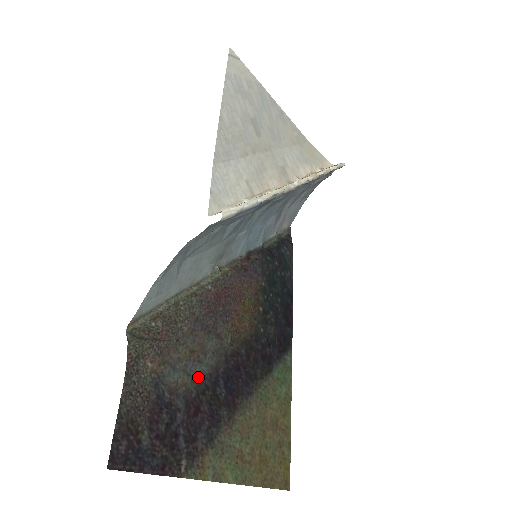
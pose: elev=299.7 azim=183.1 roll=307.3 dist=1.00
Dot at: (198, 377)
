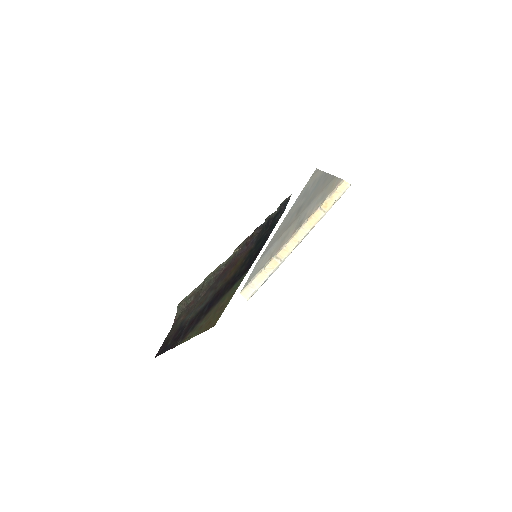
Dot at: (199, 310)
